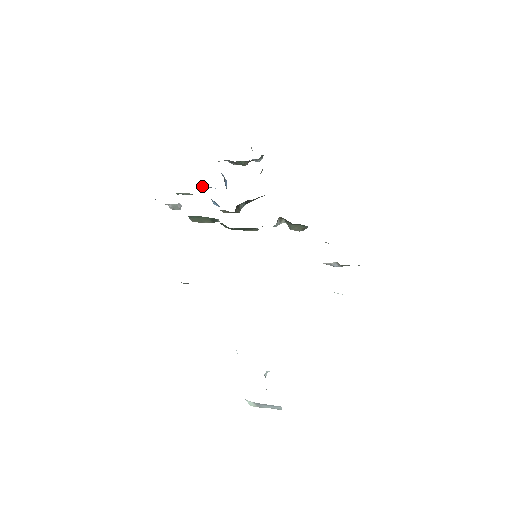
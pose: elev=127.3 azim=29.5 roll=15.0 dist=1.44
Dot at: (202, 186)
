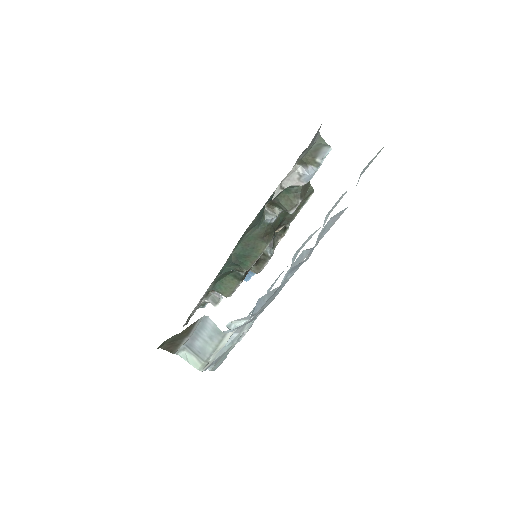
Dot at: (247, 276)
